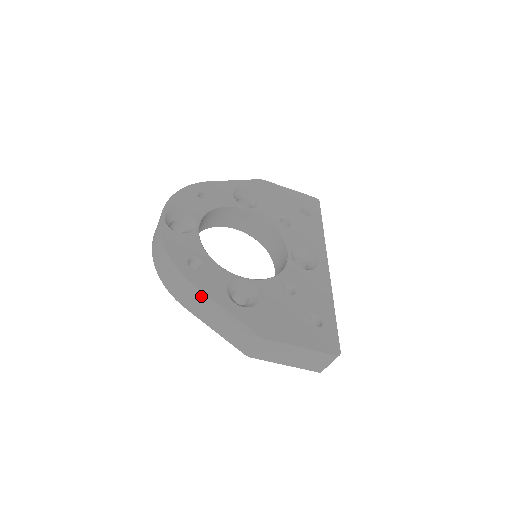
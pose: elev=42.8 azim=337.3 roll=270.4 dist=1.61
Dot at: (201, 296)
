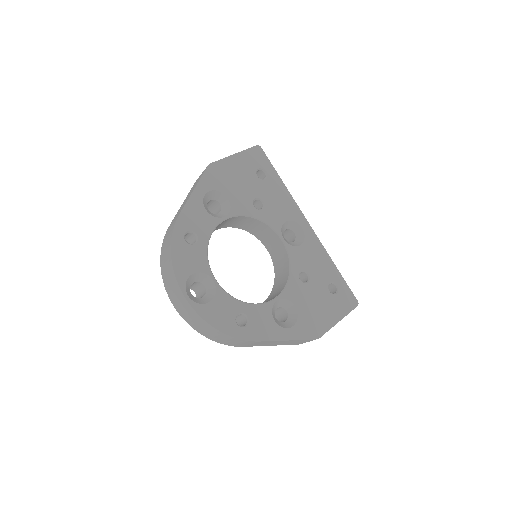
Dot at: (263, 342)
